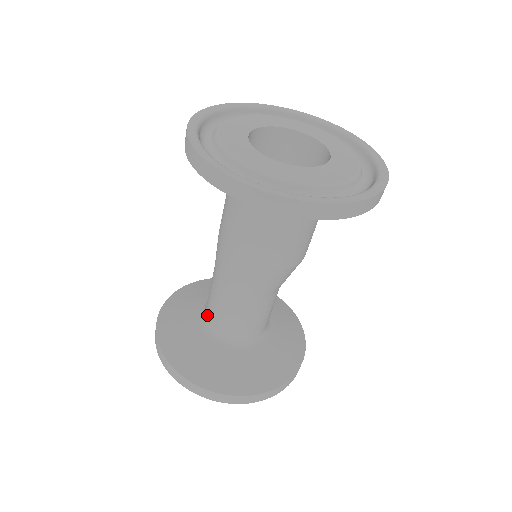
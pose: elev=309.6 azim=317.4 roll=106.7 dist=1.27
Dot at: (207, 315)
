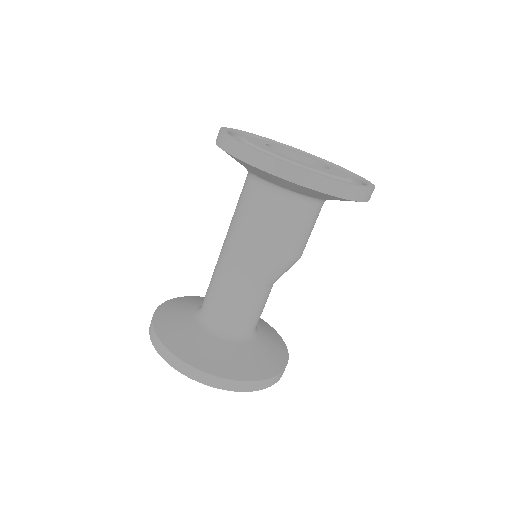
Dot at: occluded
